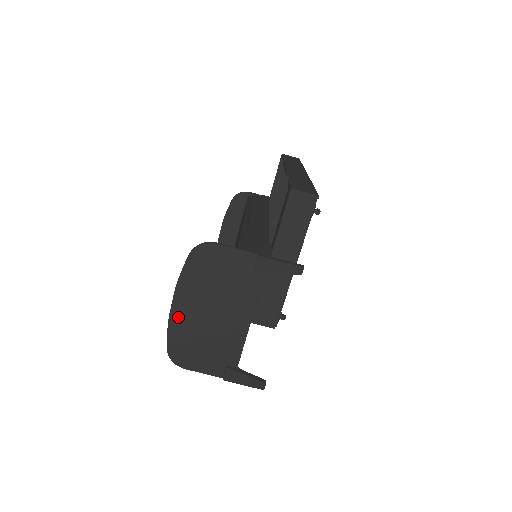
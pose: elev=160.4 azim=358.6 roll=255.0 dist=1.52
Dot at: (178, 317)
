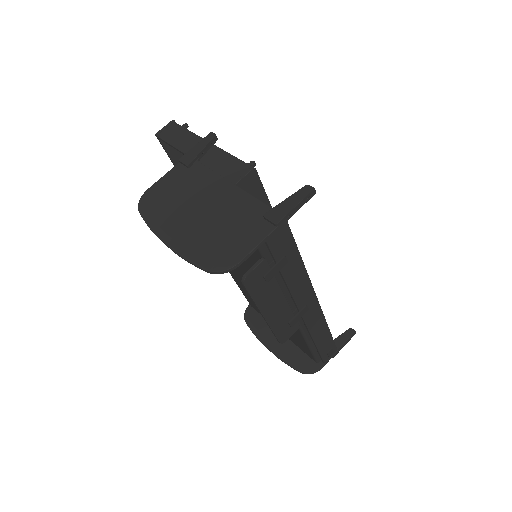
Dot at: (181, 244)
